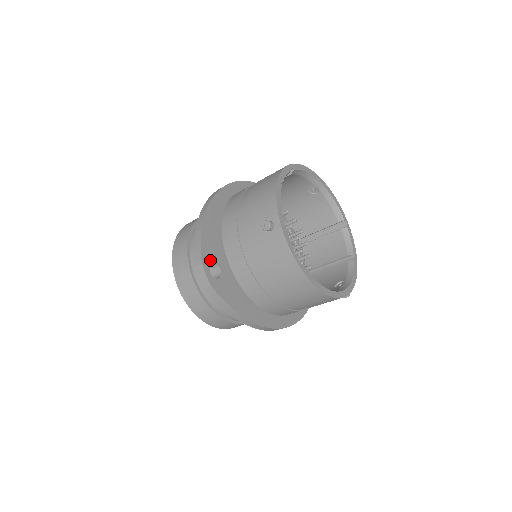
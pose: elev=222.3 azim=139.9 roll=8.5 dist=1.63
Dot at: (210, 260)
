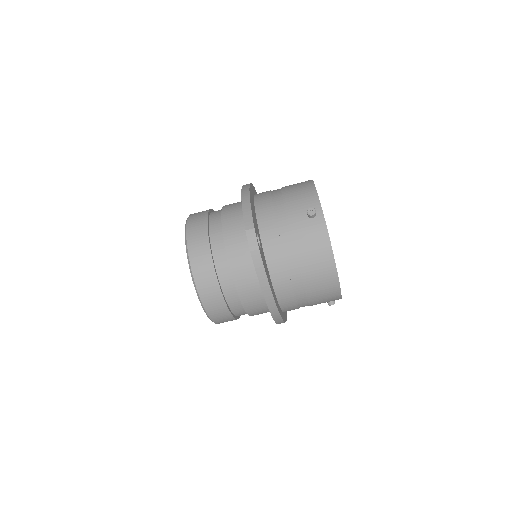
Dot at: (256, 230)
